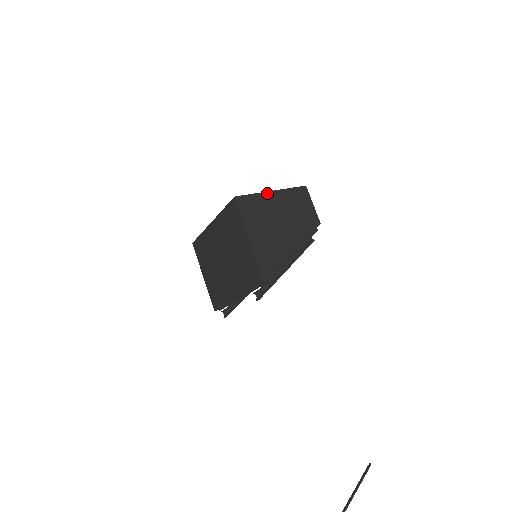
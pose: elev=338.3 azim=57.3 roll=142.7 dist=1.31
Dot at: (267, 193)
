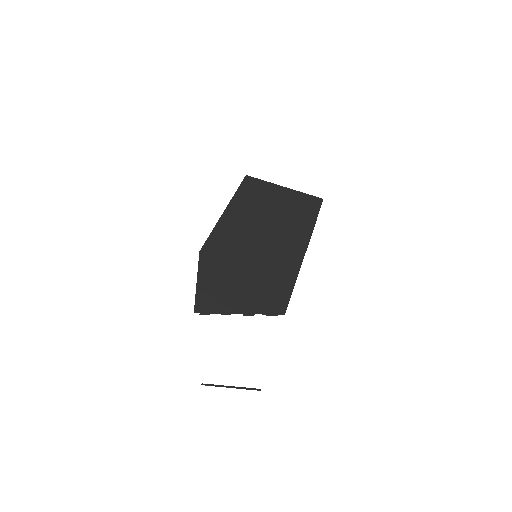
Dot at: (239, 266)
